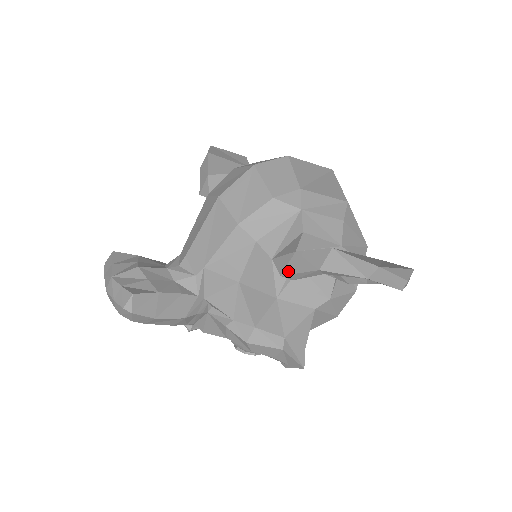
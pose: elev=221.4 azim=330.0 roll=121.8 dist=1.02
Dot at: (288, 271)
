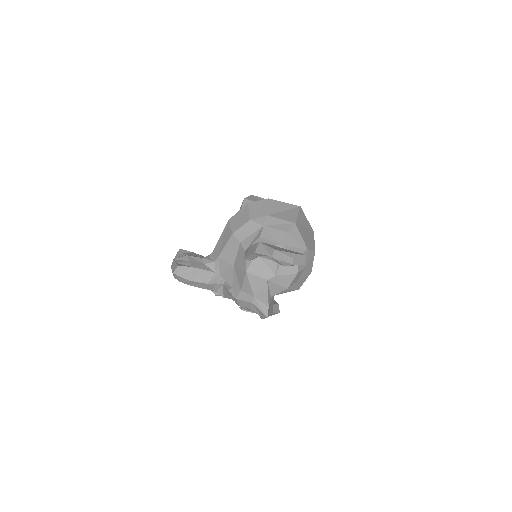
Dot at: (247, 256)
